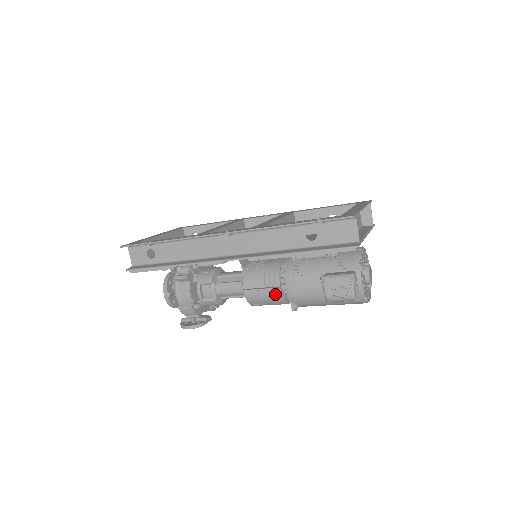
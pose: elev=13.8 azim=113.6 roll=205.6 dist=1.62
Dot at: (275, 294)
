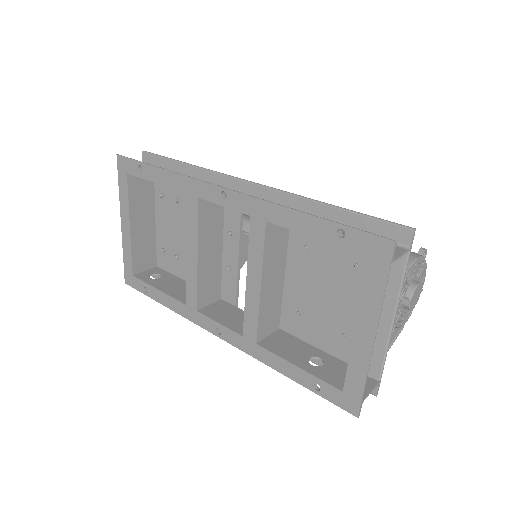
Dot at: occluded
